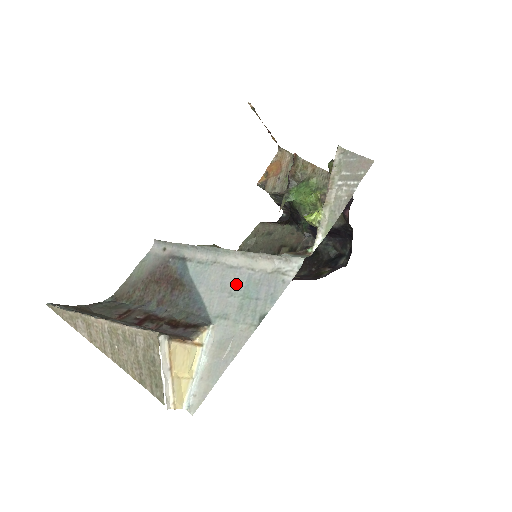
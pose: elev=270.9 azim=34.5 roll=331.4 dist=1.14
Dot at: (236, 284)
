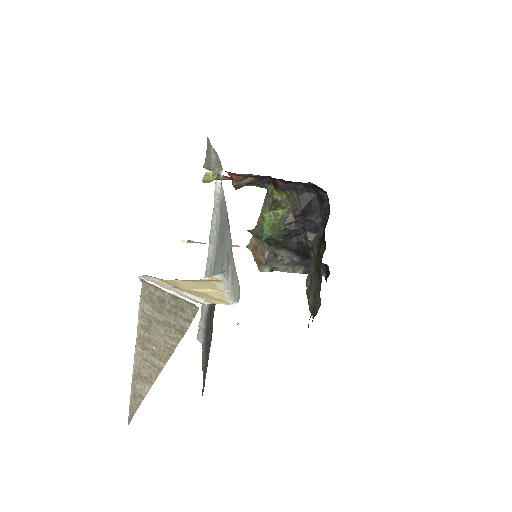
Dot at: (218, 249)
